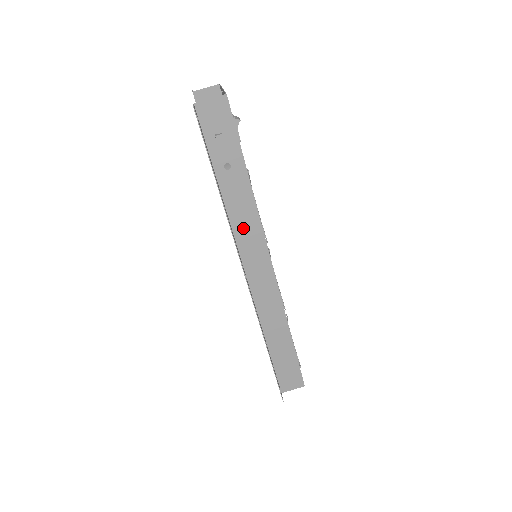
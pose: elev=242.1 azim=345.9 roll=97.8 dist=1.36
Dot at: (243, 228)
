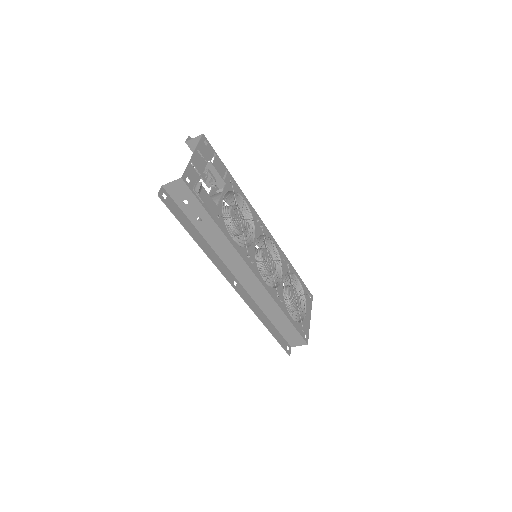
Dot at: (225, 254)
